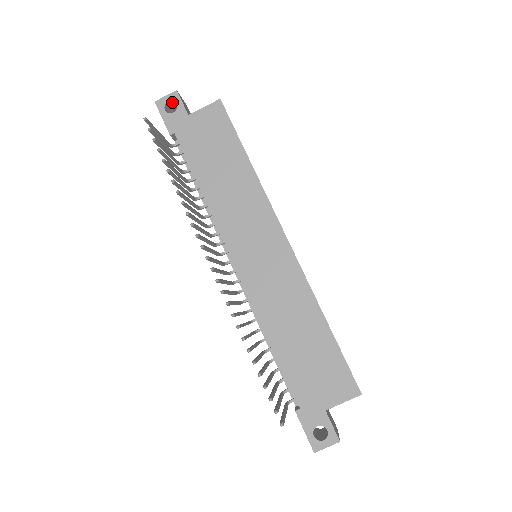
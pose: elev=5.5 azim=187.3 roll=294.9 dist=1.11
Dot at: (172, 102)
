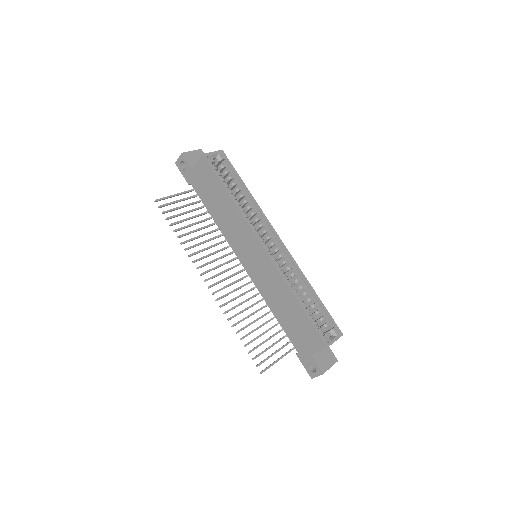
Dot at: (183, 160)
